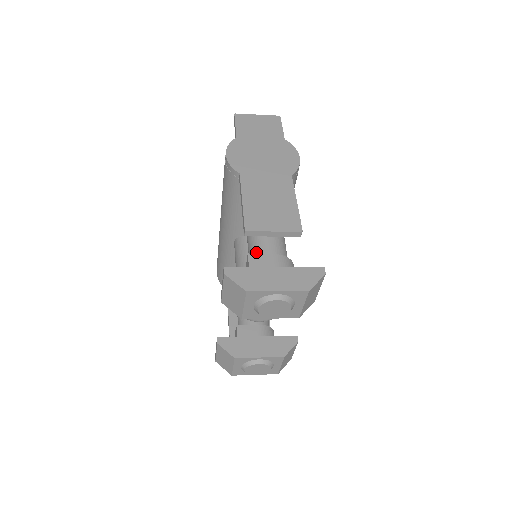
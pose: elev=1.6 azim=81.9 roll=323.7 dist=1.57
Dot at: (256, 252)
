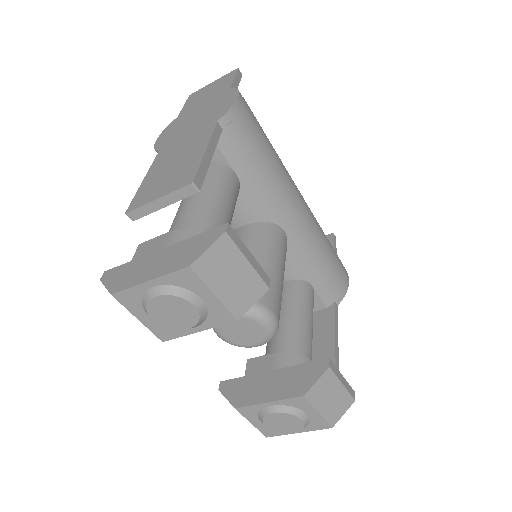
Dot at: occluded
